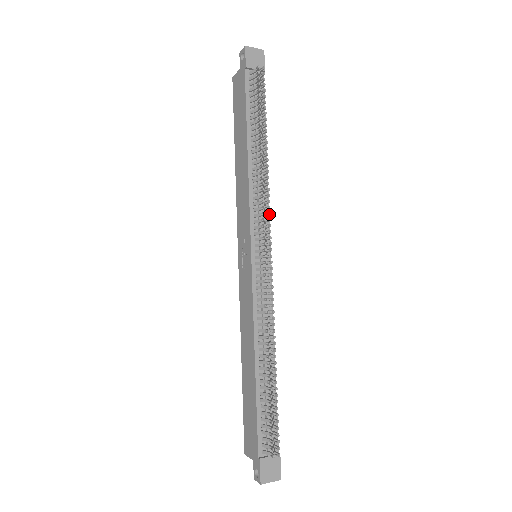
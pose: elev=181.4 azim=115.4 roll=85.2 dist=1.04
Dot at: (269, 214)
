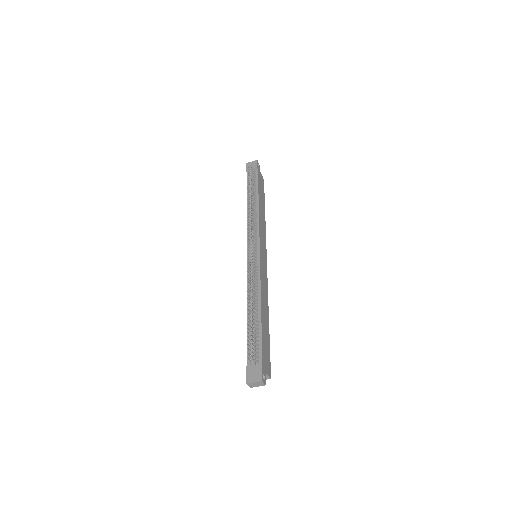
Dot at: (251, 227)
